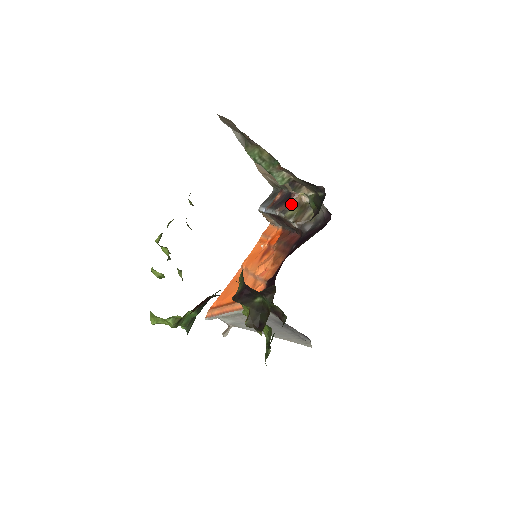
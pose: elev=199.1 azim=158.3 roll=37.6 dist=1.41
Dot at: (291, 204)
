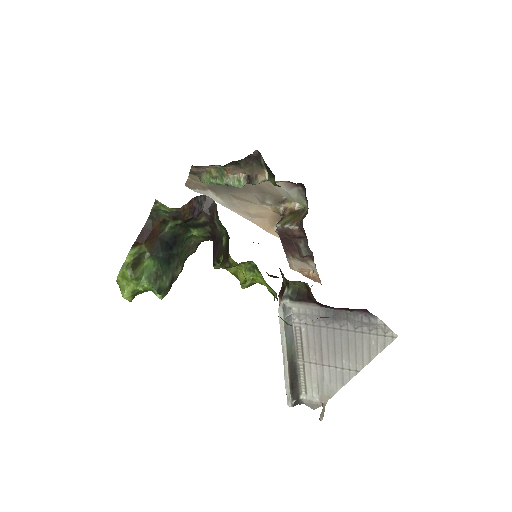
Dot at: (283, 216)
